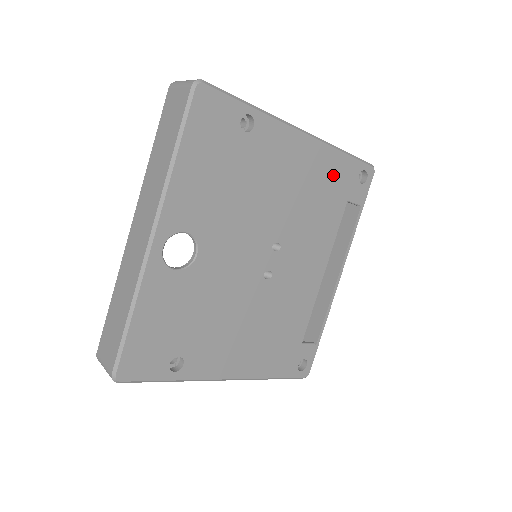
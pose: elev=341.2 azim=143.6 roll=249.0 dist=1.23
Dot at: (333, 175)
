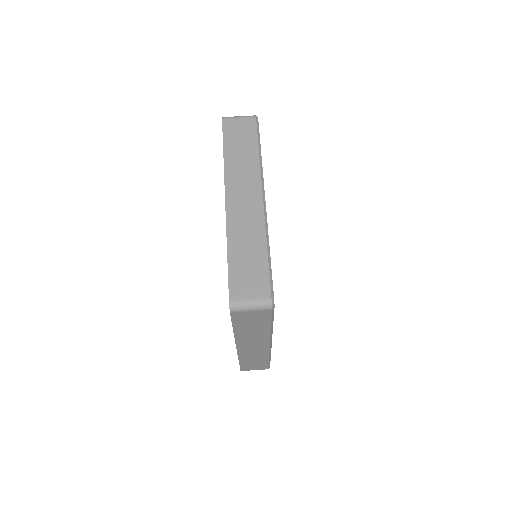
Dot at: occluded
